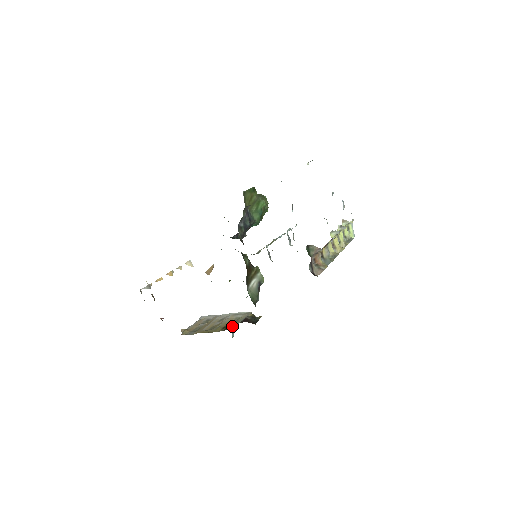
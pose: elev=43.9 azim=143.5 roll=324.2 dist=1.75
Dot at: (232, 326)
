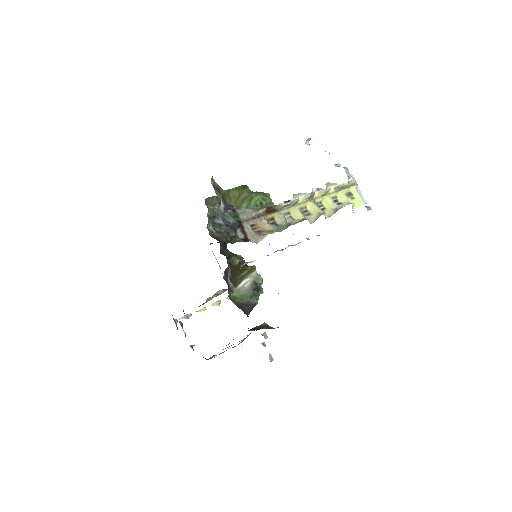
Dot at: occluded
